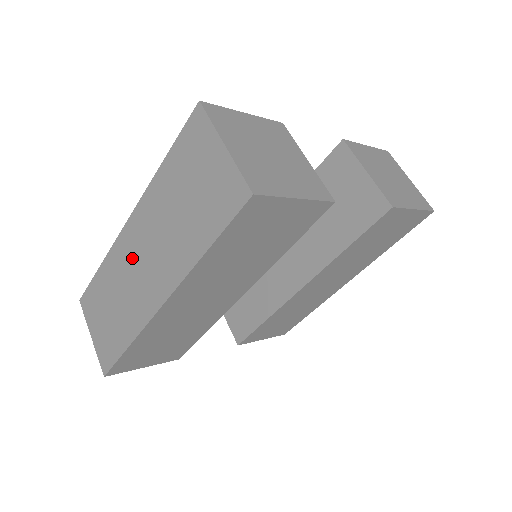
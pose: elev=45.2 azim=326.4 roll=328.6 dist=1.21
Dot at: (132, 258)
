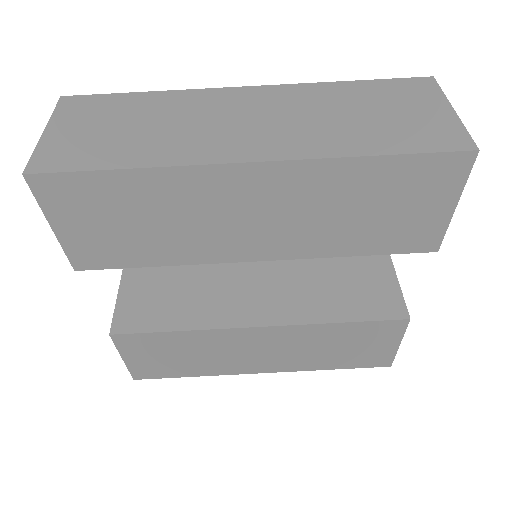
Dot at: (227, 110)
